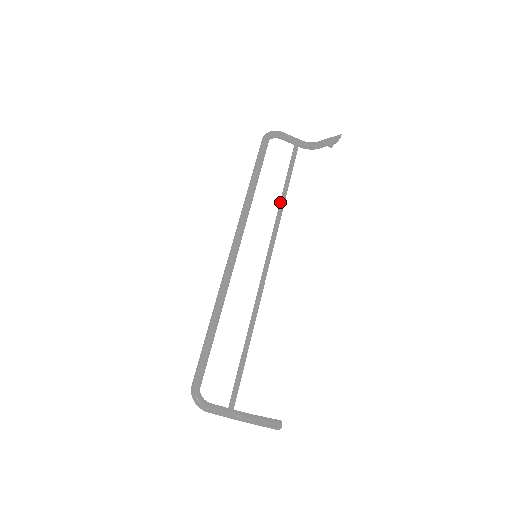
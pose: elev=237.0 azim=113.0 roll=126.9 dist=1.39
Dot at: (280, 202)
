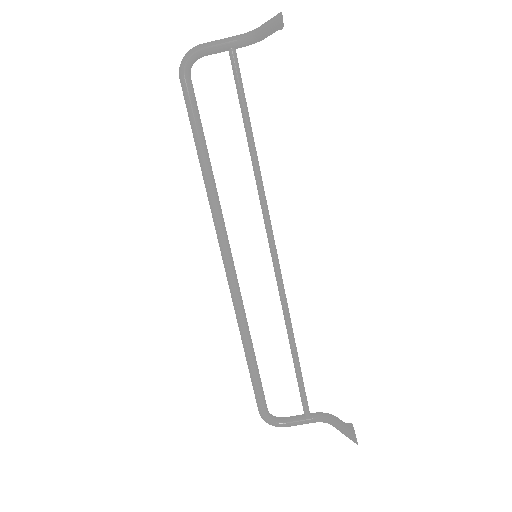
Dot at: occluded
